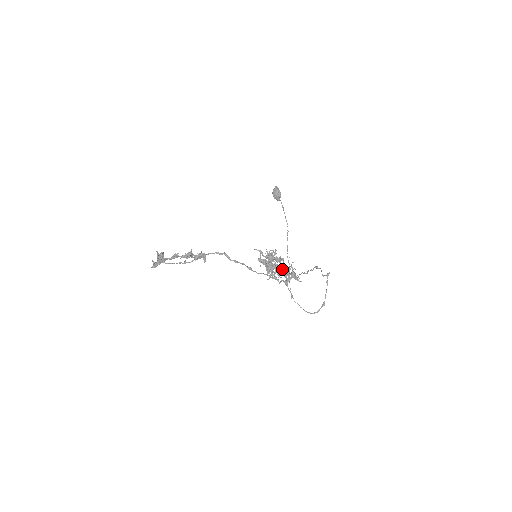
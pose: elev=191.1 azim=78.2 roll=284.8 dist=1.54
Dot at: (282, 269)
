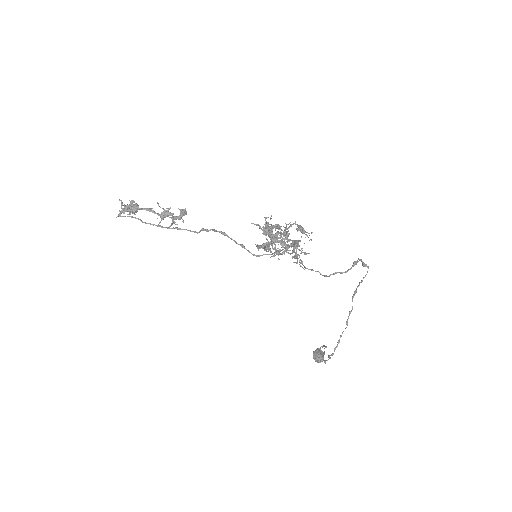
Dot at: (284, 227)
